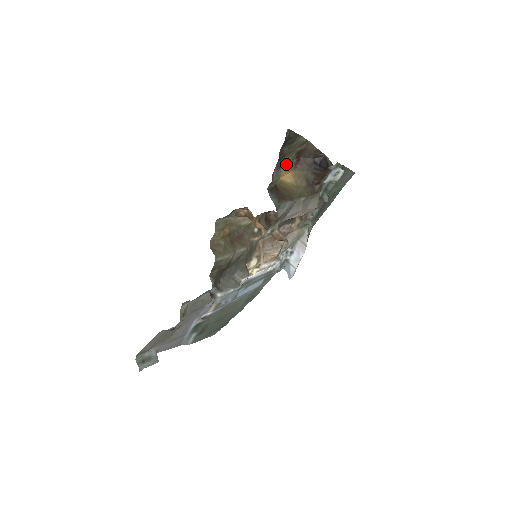
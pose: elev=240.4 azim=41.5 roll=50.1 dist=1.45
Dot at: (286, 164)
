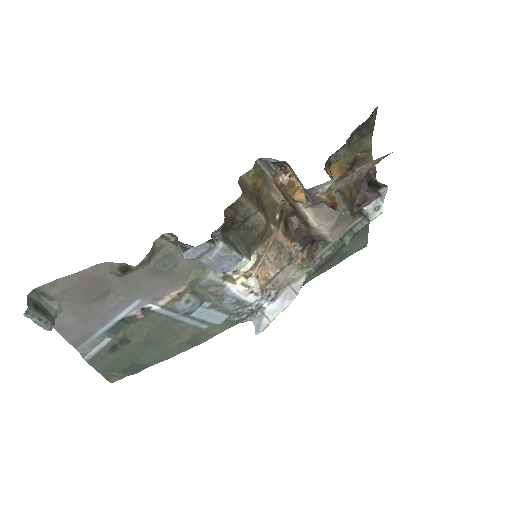
Dot at: (340, 162)
